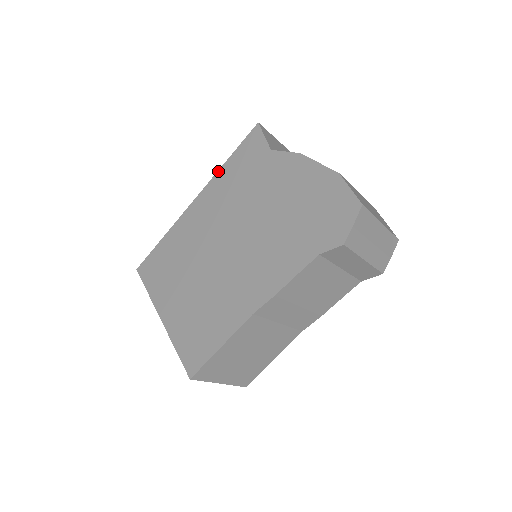
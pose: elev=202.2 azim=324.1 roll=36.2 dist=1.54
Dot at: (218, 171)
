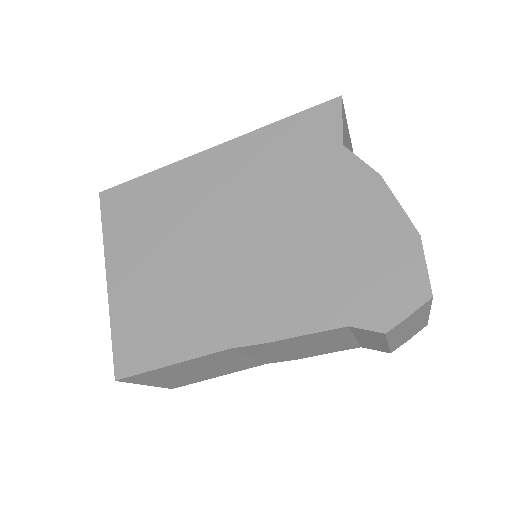
Dot at: (260, 128)
